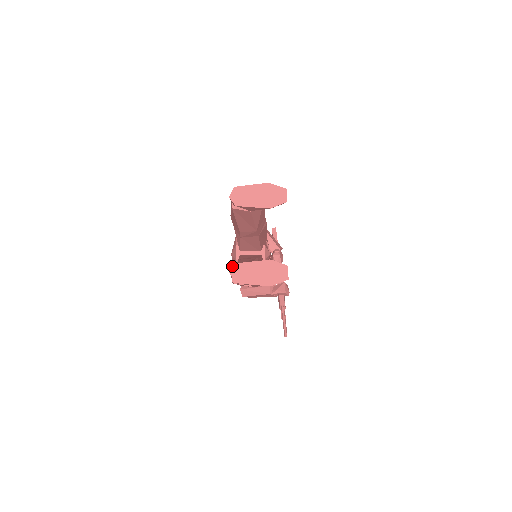
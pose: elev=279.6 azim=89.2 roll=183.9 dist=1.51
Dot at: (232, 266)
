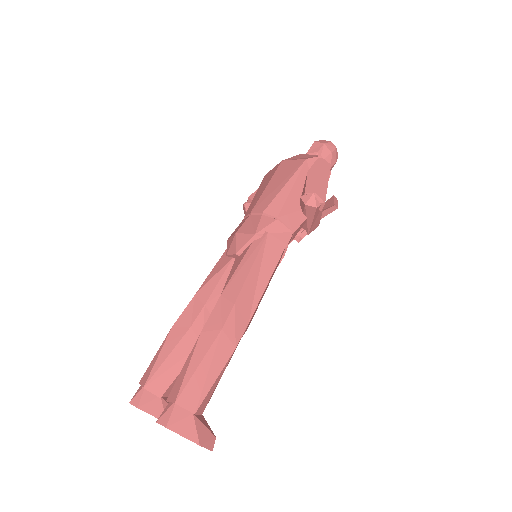
Dot at: (143, 388)
